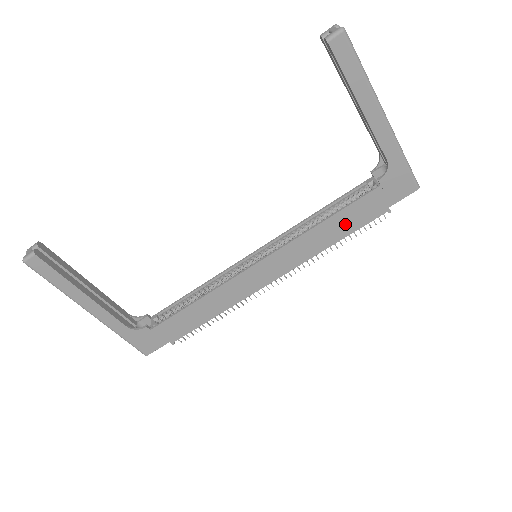
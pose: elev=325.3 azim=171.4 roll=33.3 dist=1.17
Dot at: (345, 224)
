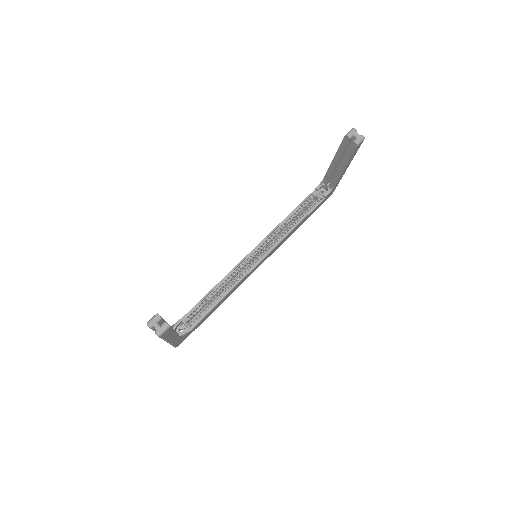
Dot at: occluded
